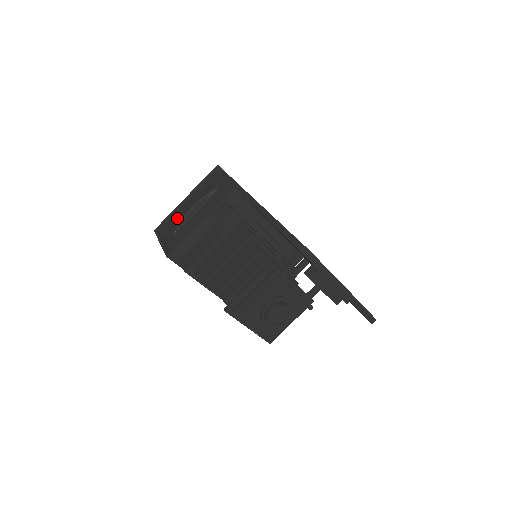
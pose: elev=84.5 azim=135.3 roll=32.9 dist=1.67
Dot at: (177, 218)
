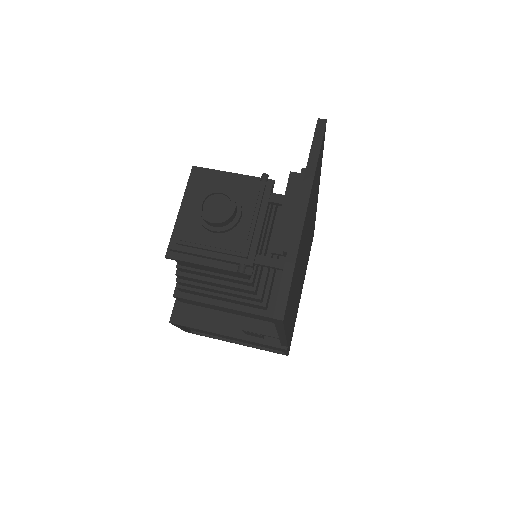
Dot at: occluded
